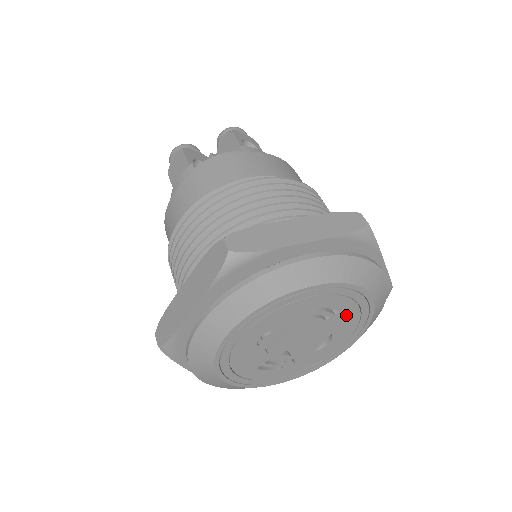
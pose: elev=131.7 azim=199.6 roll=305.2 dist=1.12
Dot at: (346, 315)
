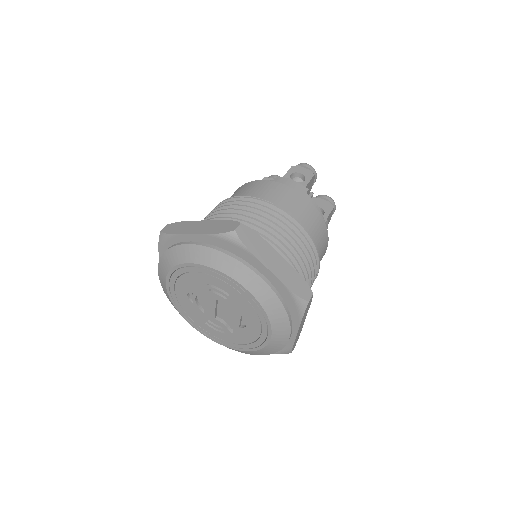
Dot at: (239, 300)
